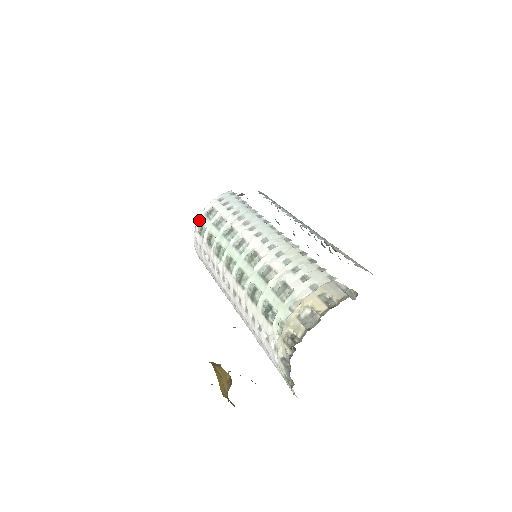
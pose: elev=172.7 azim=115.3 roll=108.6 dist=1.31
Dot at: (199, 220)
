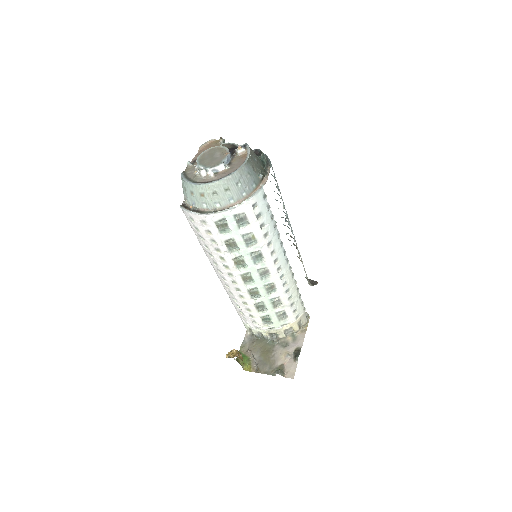
Dot at: (223, 216)
